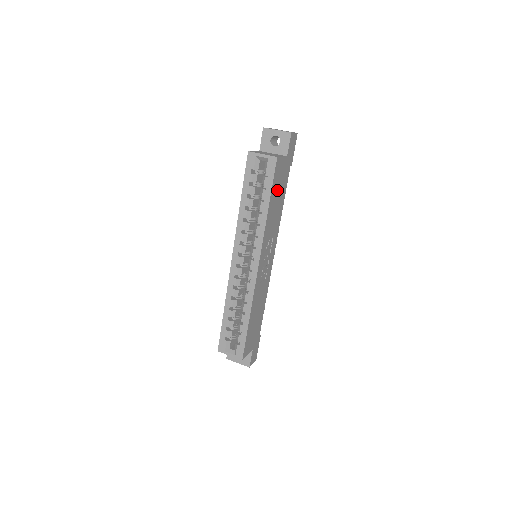
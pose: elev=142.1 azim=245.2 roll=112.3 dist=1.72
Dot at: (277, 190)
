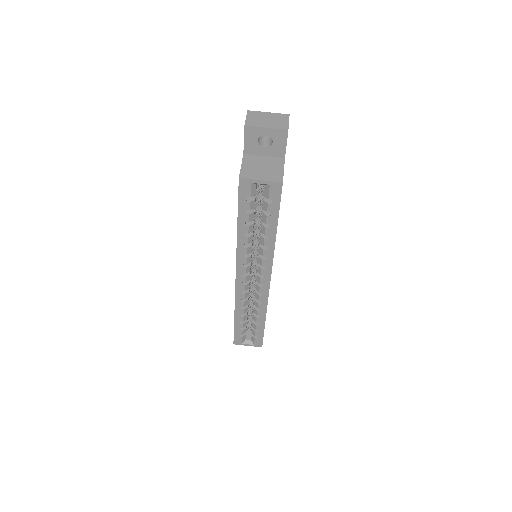
Dot at: occluded
